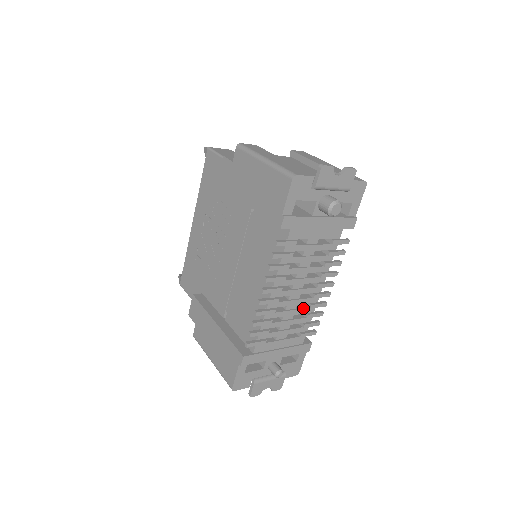
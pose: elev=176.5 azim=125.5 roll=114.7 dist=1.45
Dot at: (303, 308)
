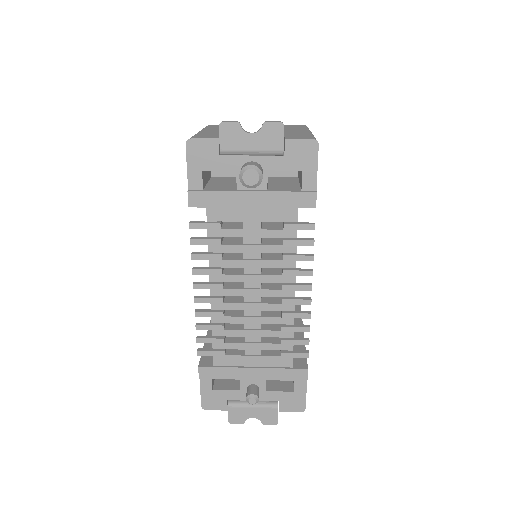
Dot at: (272, 316)
